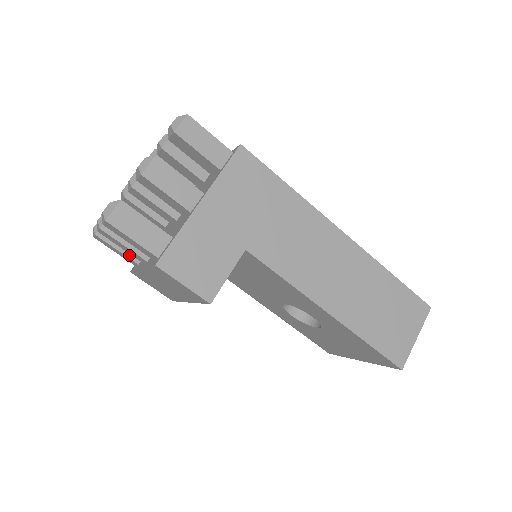
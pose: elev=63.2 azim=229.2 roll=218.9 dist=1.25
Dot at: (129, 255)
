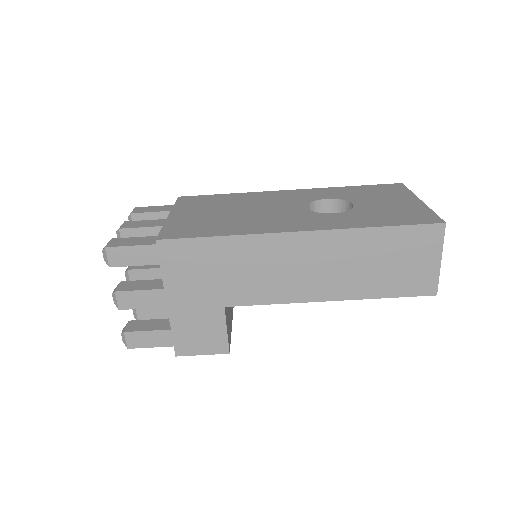
Dot at: occluded
